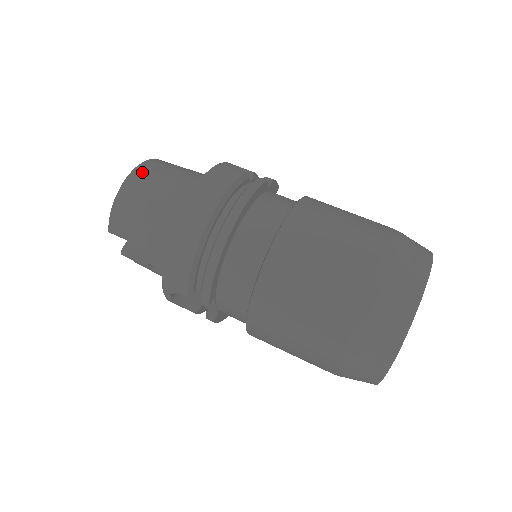
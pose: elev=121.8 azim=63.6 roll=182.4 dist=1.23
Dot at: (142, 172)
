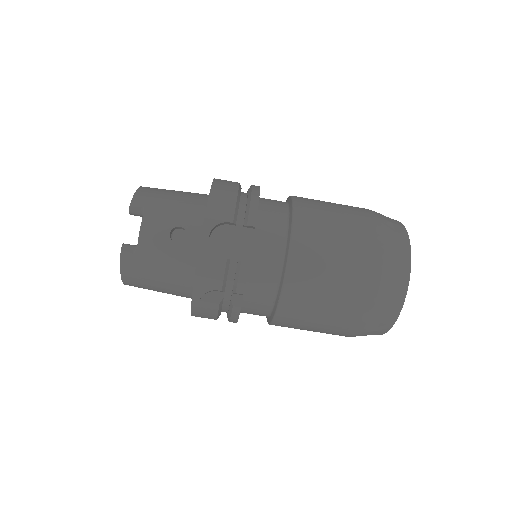
Dot at: occluded
